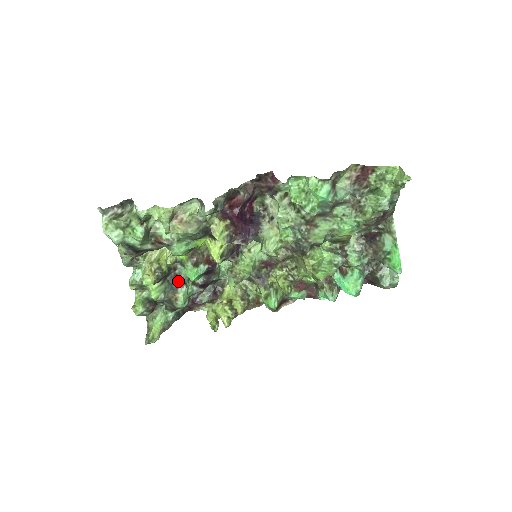
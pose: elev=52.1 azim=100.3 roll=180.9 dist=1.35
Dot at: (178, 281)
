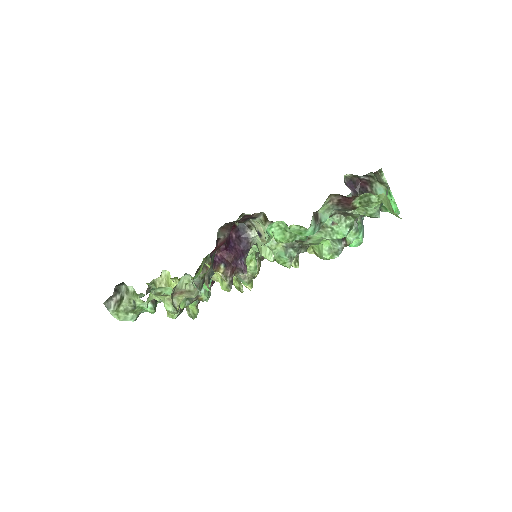
Dot at: occluded
